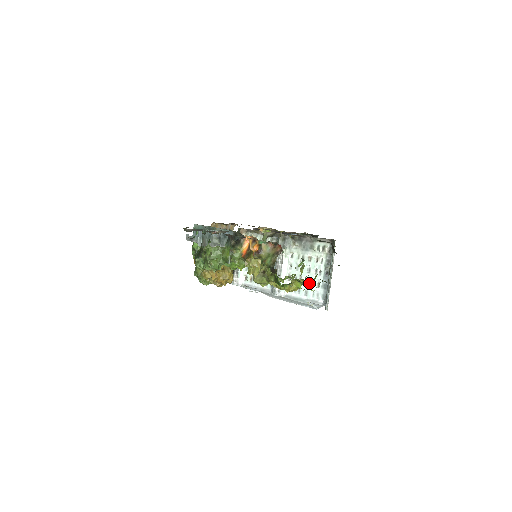
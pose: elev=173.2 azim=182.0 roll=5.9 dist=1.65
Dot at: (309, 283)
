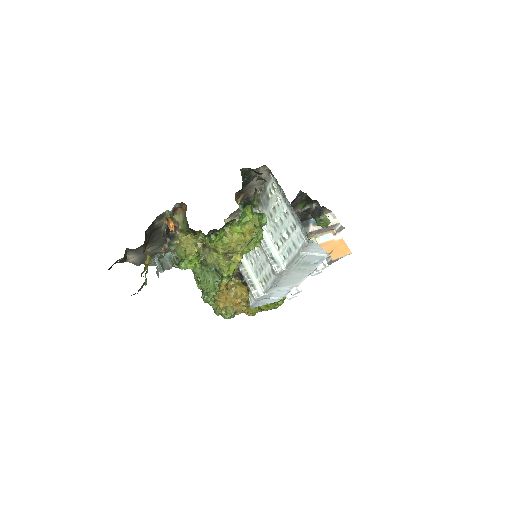
Dot at: (244, 219)
